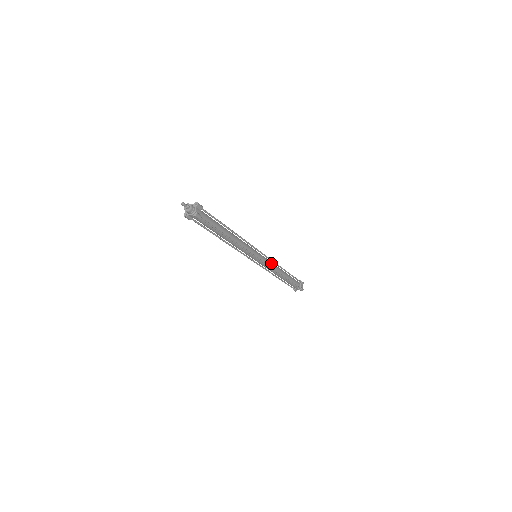
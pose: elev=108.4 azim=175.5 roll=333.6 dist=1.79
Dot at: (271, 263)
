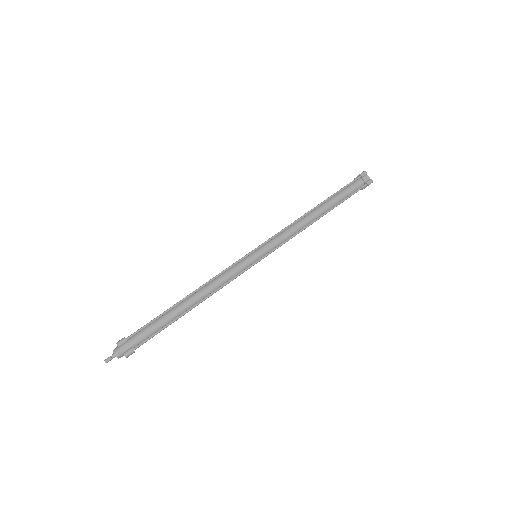
Dot at: (285, 234)
